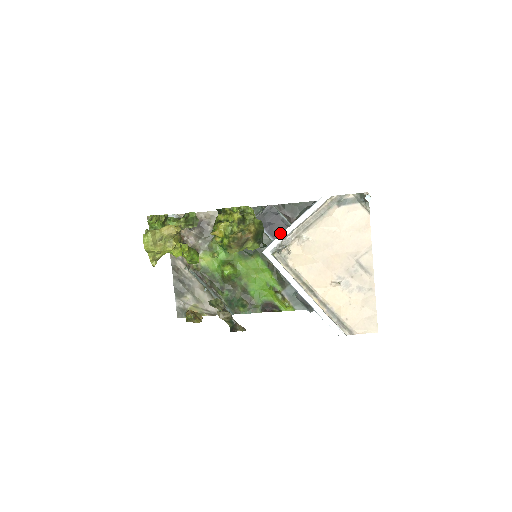
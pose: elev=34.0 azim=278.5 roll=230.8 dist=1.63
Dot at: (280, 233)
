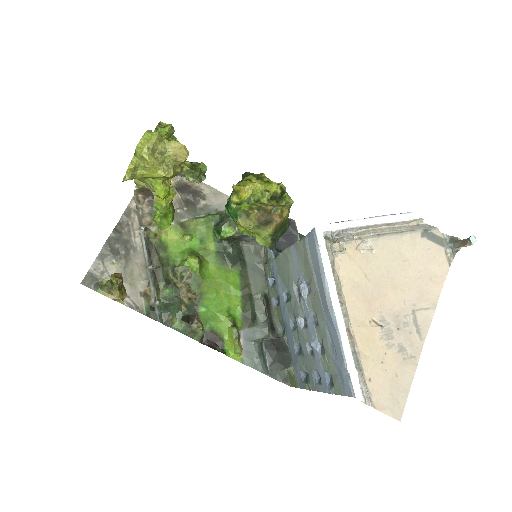
Dot at: occluded
